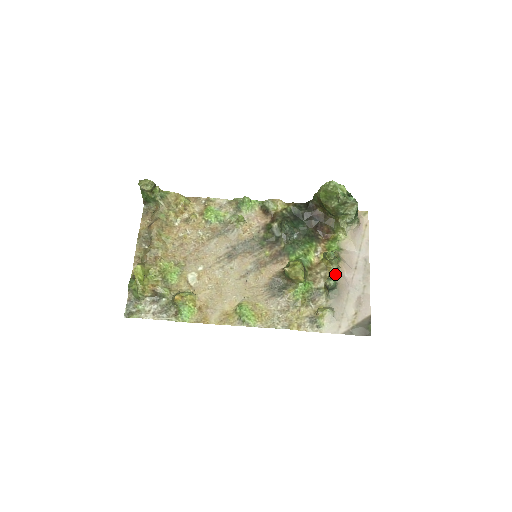
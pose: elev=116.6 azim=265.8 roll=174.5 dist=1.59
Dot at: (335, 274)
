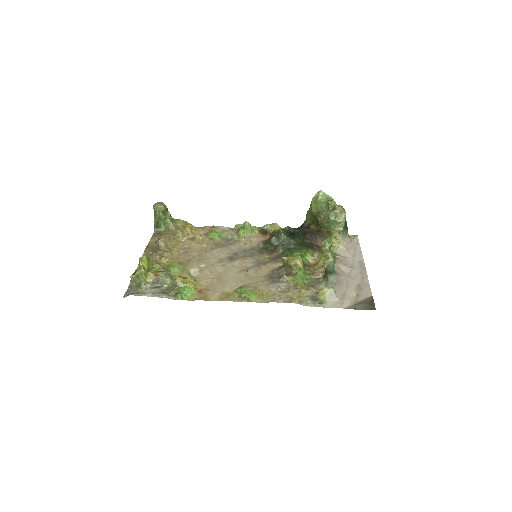
Dot at: occluded
